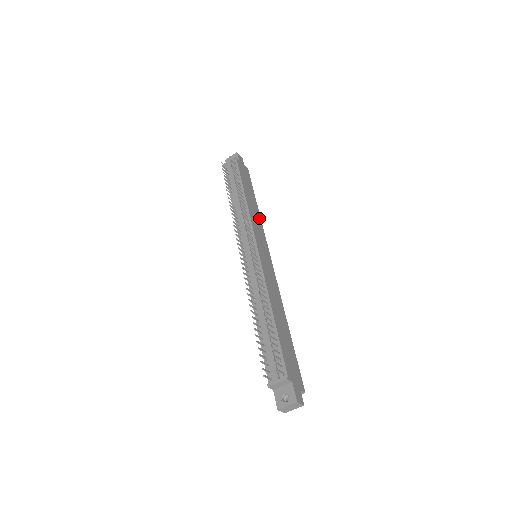
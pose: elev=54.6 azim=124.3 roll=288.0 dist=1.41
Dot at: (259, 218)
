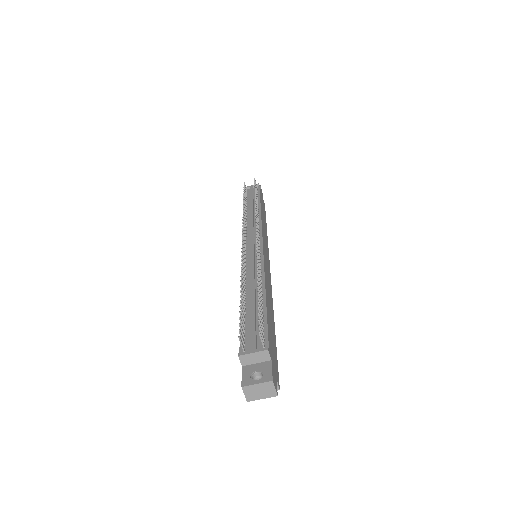
Dot at: occluded
